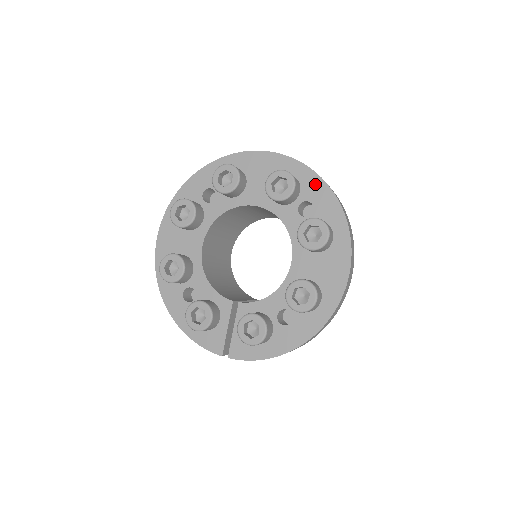
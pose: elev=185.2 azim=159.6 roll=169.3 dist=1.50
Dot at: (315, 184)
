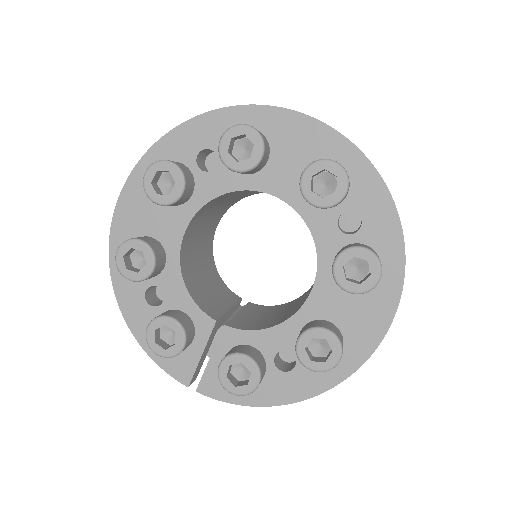
Dot at: (373, 189)
